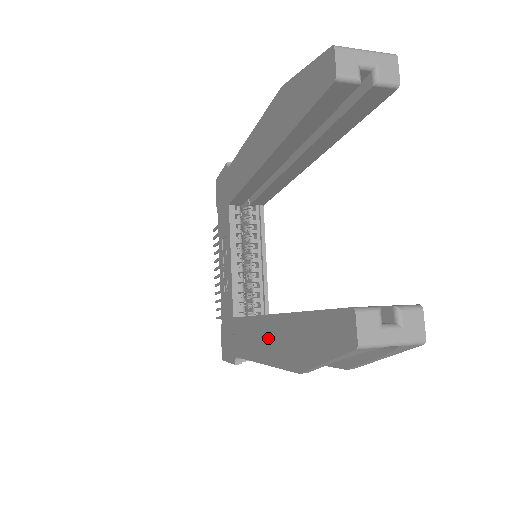
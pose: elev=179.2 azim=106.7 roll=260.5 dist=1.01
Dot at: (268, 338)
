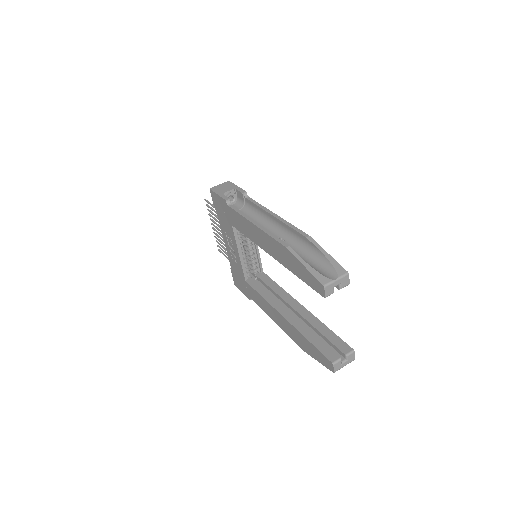
Dot at: (281, 321)
